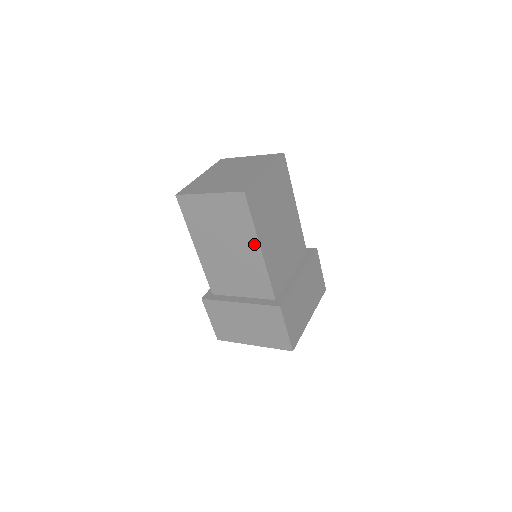
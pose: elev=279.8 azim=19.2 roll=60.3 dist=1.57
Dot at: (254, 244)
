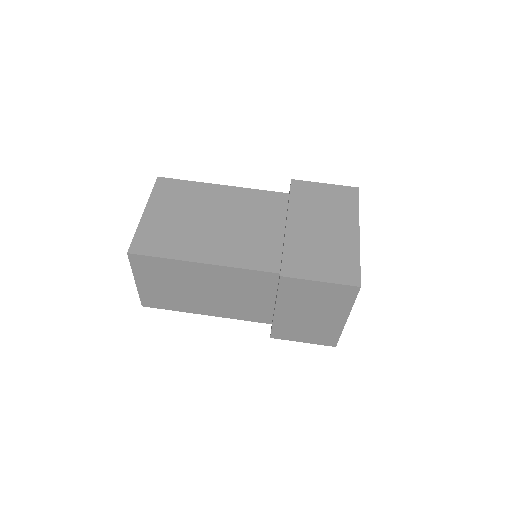
Dot at: (196, 267)
